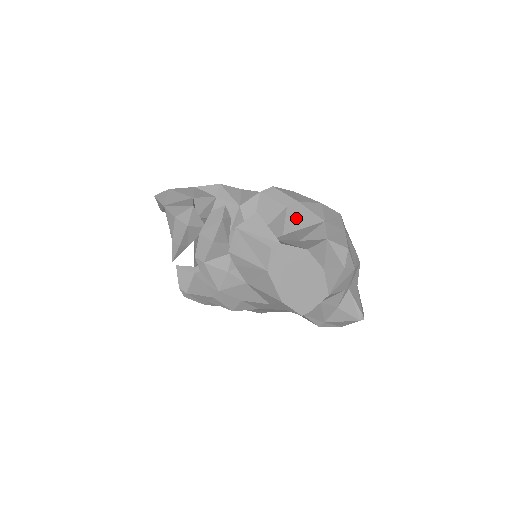
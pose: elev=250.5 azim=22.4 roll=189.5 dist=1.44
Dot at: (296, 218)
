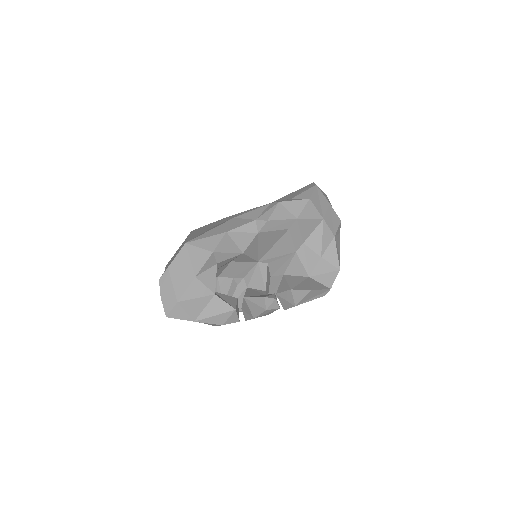
Dot at: (301, 233)
